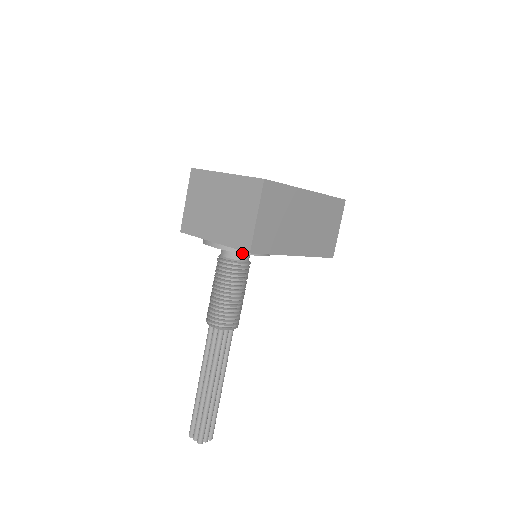
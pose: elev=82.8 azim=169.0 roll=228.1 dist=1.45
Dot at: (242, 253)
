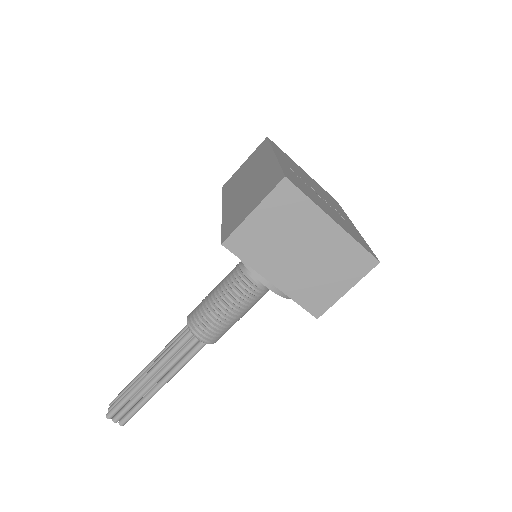
Dot at: occluded
